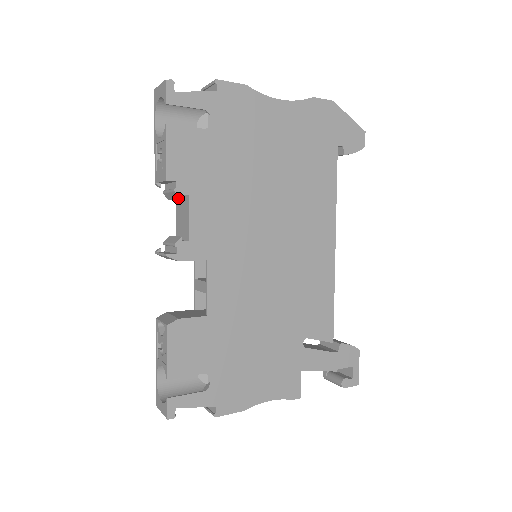
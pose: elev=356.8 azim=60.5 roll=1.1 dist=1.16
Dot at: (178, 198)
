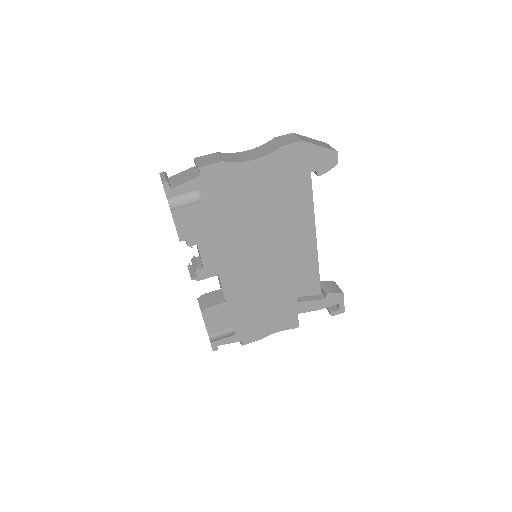
Dot at: (191, 246)
